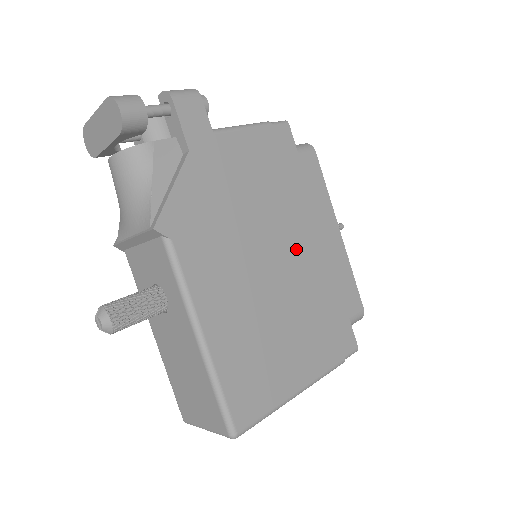
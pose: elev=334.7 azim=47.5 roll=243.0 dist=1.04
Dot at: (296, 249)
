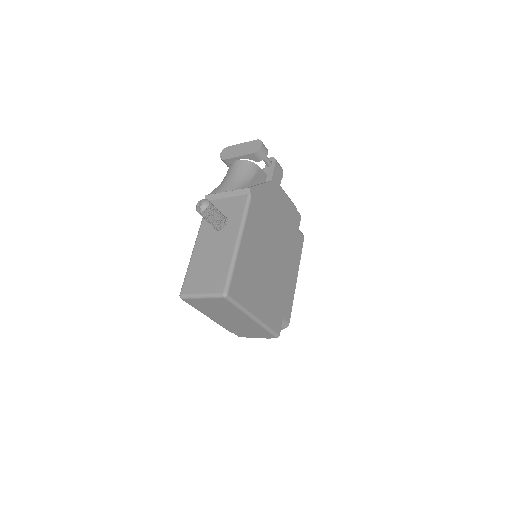
Dot at: (281, 260)
